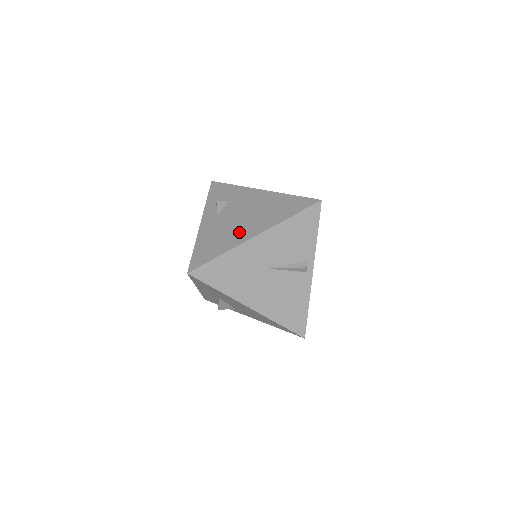
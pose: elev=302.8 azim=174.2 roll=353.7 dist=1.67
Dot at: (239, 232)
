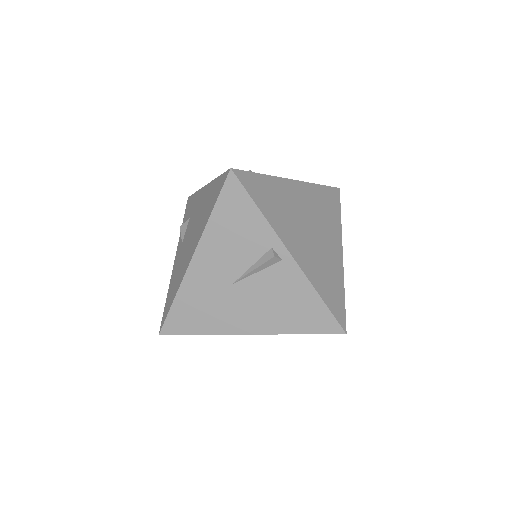
Dot at: (185, 260)
